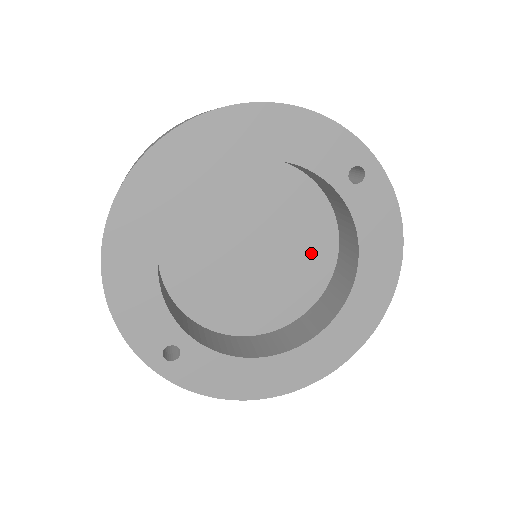
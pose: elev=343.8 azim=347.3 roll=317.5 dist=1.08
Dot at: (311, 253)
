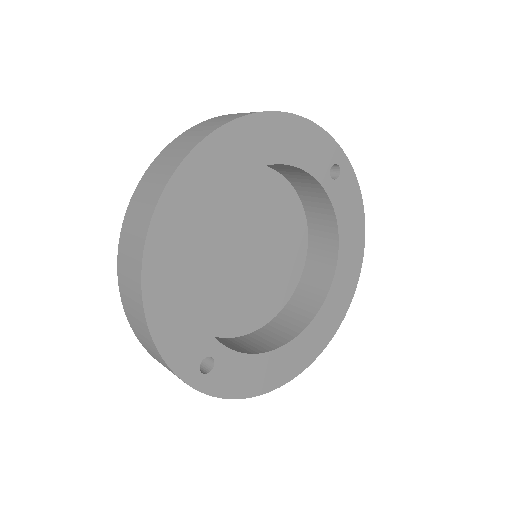
Dot at: (289, 246)
